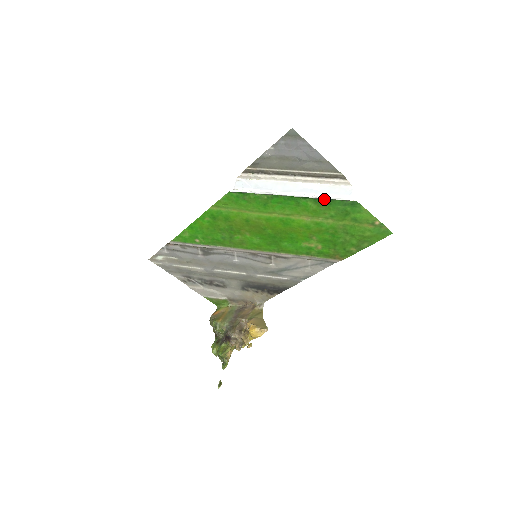
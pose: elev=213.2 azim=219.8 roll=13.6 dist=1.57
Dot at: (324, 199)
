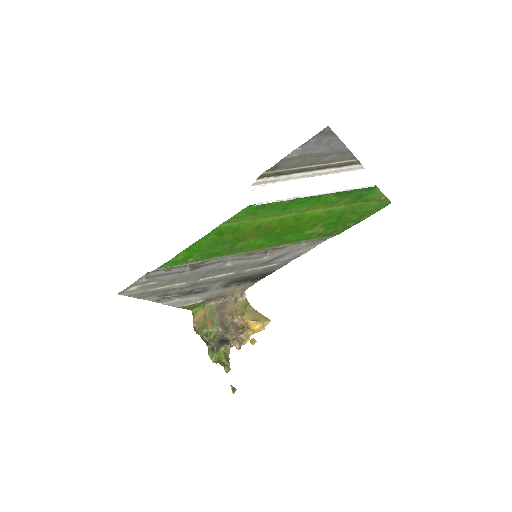
Dot at: (346, 190)
